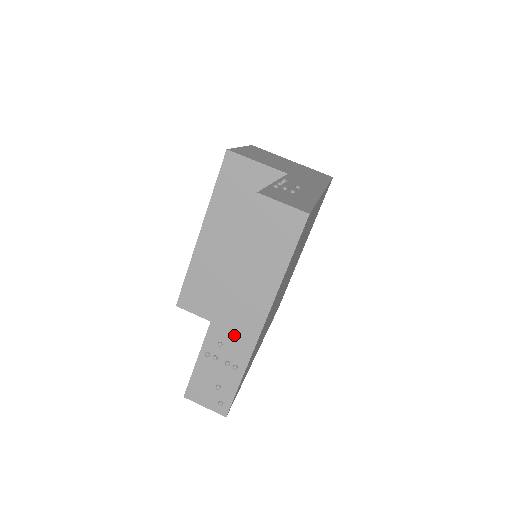
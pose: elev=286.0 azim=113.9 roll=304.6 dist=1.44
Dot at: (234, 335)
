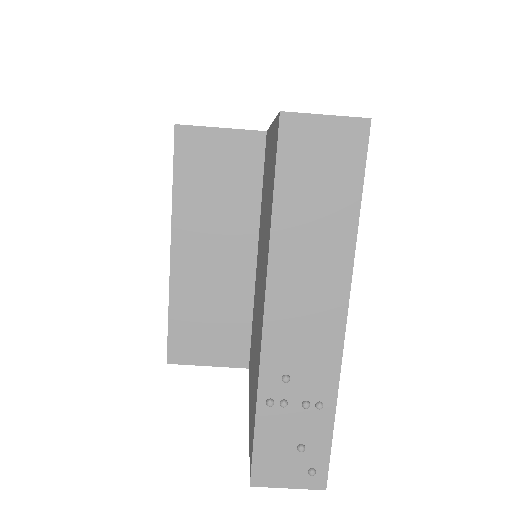
Dot at: (304, 355)
